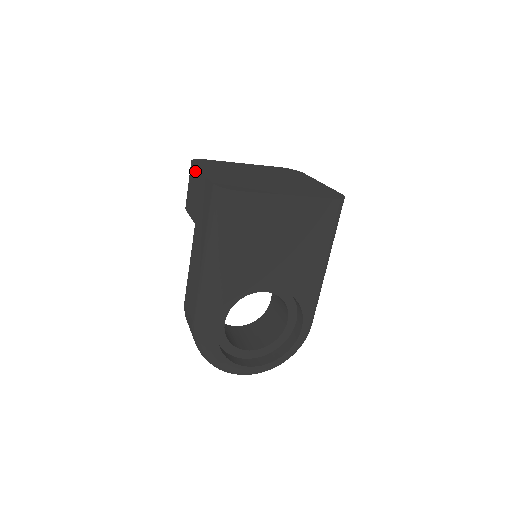
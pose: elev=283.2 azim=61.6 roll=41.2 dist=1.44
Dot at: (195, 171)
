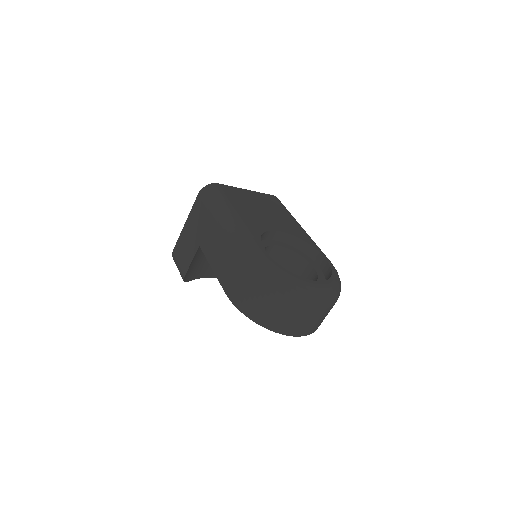
Dot at: (179, 240)
